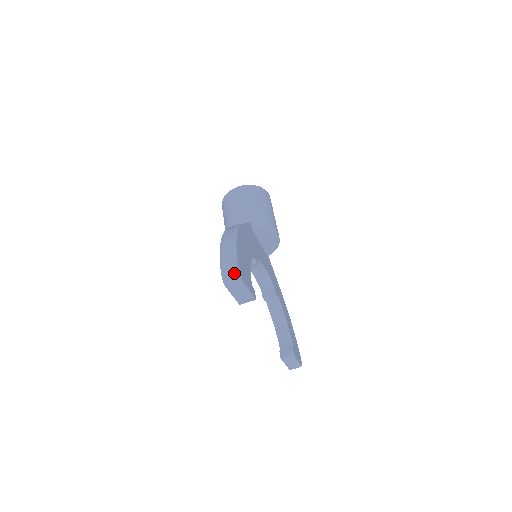
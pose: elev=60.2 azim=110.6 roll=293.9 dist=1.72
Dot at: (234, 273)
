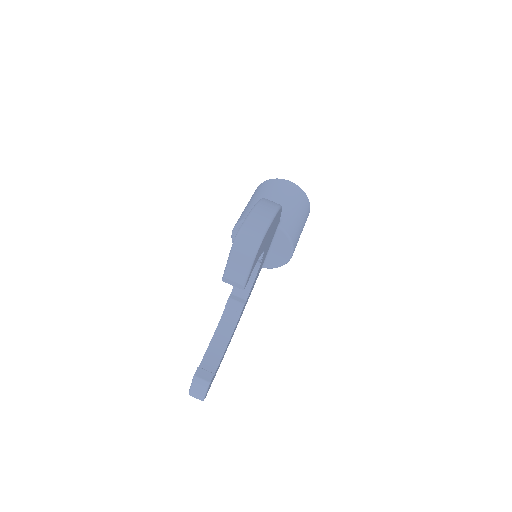
Dot at: (255, 240)
